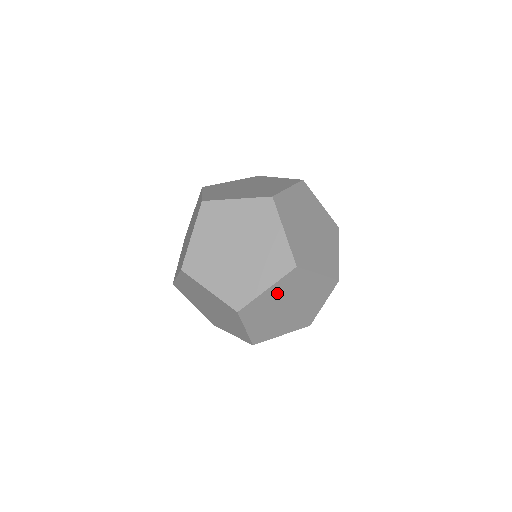
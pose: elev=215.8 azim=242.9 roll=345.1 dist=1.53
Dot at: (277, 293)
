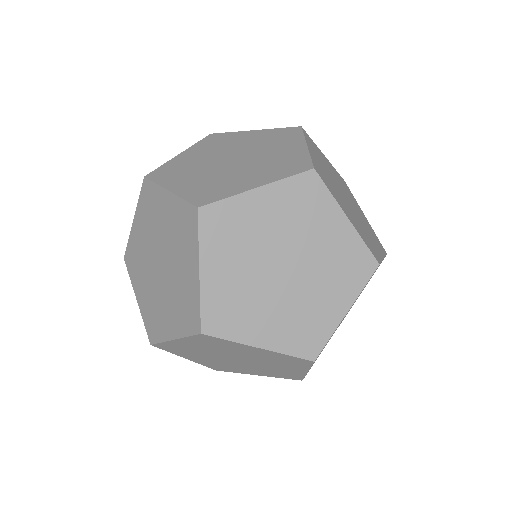
Dot at: (272, 212)
